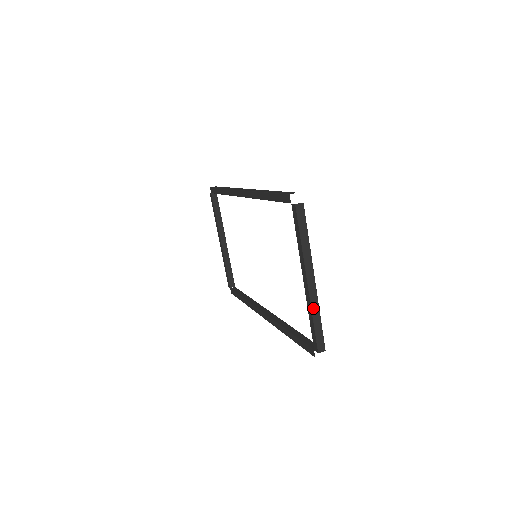
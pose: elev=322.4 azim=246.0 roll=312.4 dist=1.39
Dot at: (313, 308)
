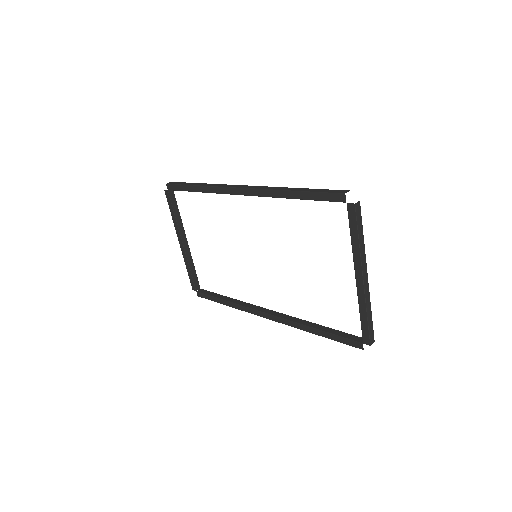
Dot at: (367, 304)
